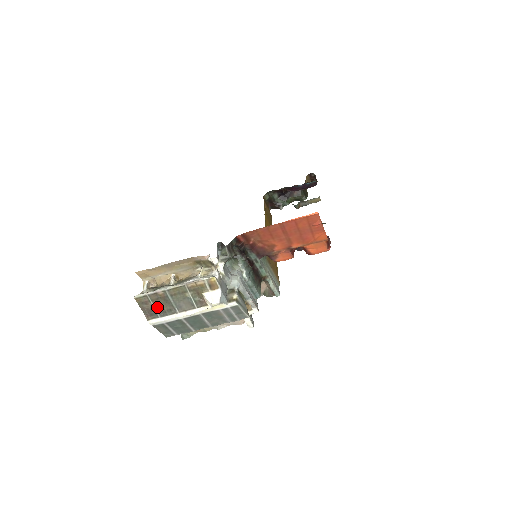
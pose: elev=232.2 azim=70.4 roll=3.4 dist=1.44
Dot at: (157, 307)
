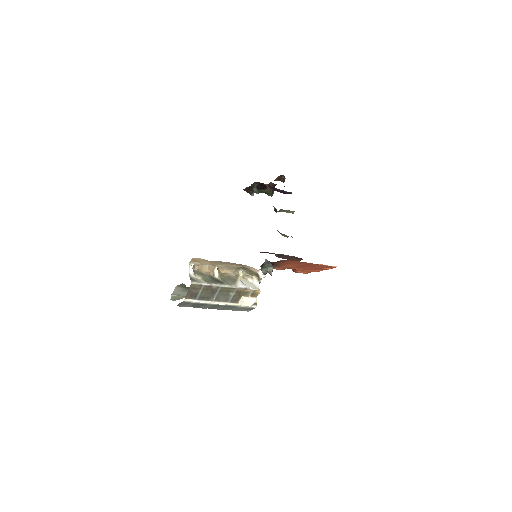
Dot at: (201, 293)
